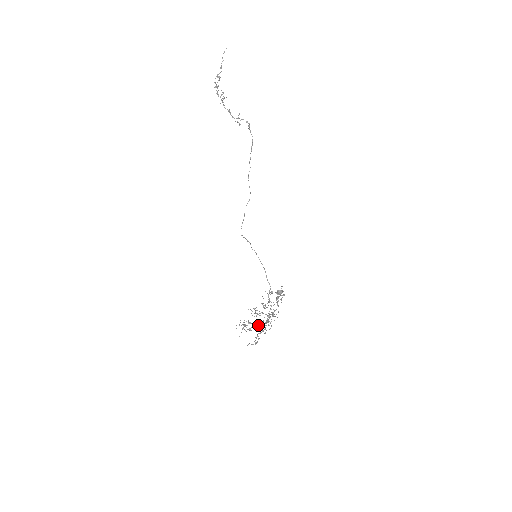
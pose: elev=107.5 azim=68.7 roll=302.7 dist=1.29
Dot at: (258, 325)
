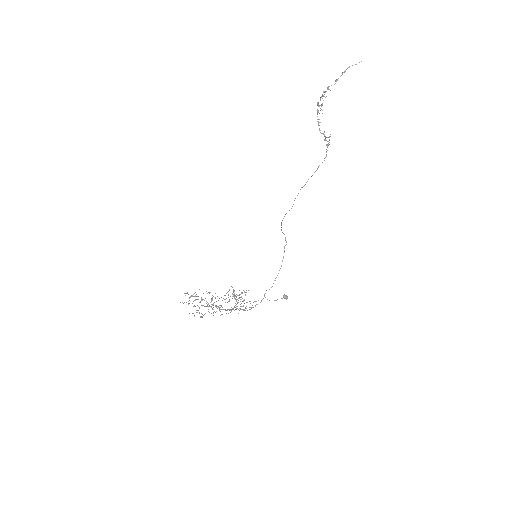
Dot at: occluded
